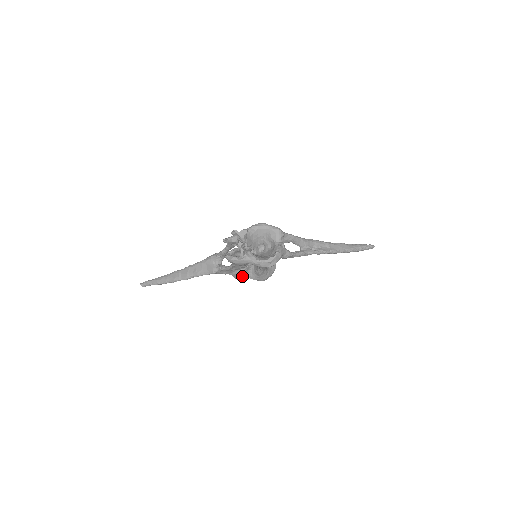
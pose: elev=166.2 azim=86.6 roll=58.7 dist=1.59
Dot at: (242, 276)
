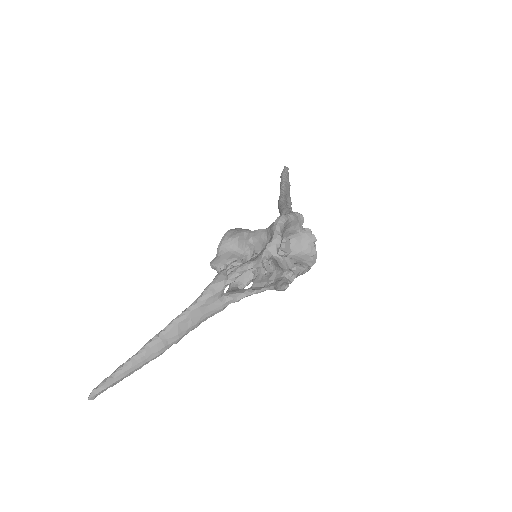
Dot at: occluded
